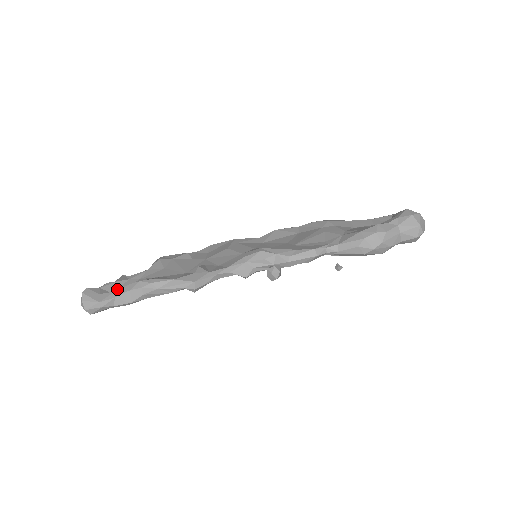
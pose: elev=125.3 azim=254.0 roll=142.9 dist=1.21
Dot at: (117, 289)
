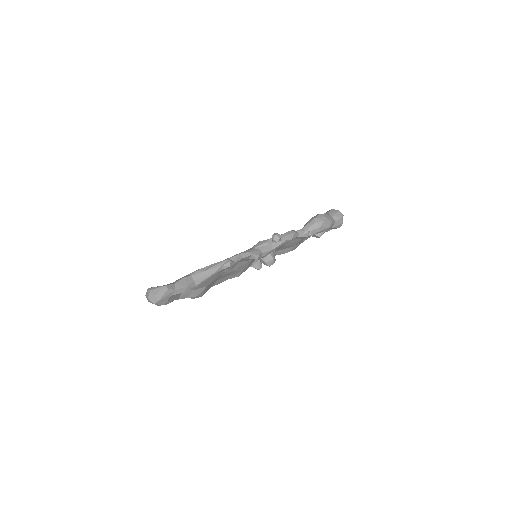
Dot at: occluded
